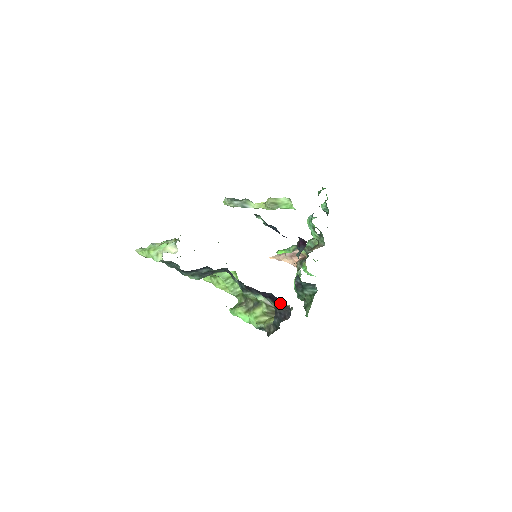
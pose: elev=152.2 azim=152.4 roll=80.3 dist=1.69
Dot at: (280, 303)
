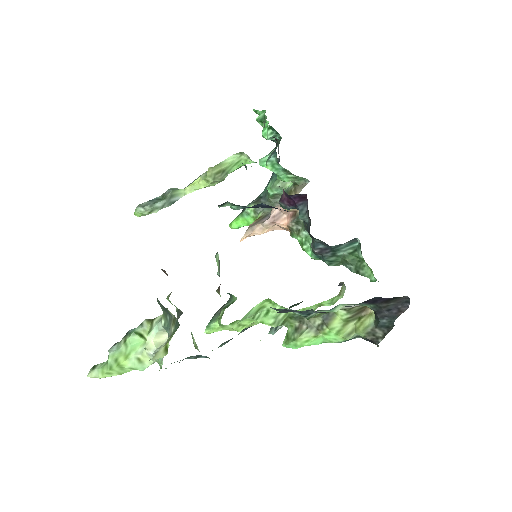
Dot at: (388, 300)
